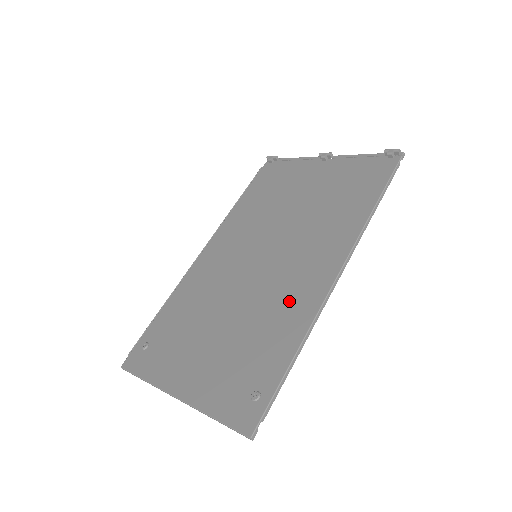
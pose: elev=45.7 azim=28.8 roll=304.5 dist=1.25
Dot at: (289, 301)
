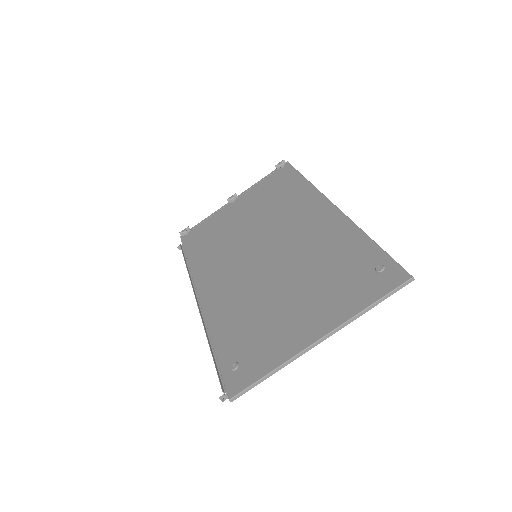
Dot at: (323, 236)
